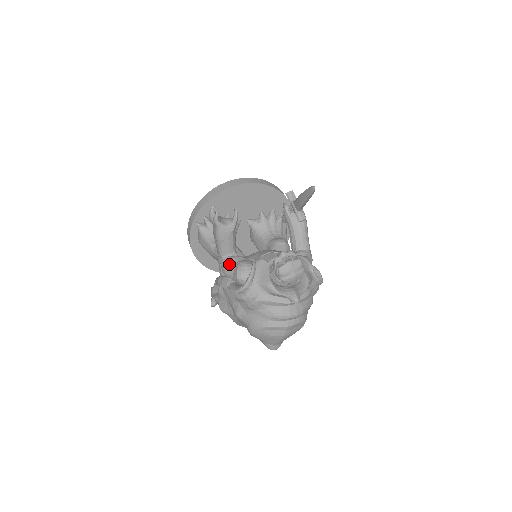
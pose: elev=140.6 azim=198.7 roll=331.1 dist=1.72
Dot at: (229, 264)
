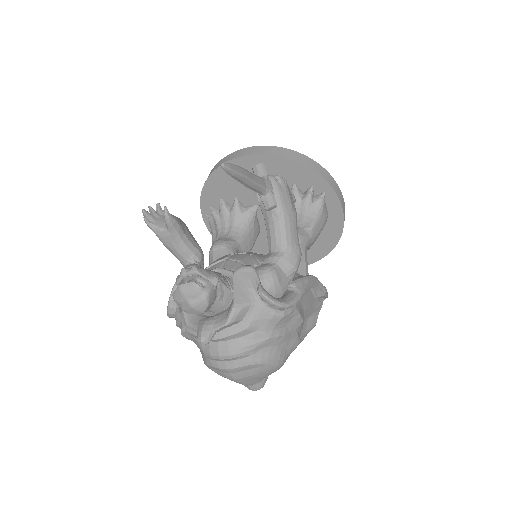
Dot at: occluded
